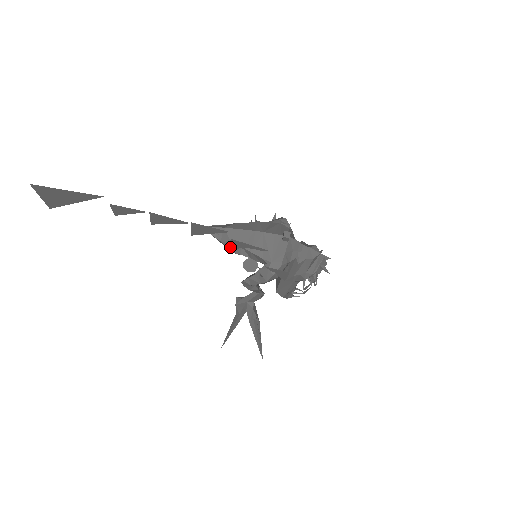
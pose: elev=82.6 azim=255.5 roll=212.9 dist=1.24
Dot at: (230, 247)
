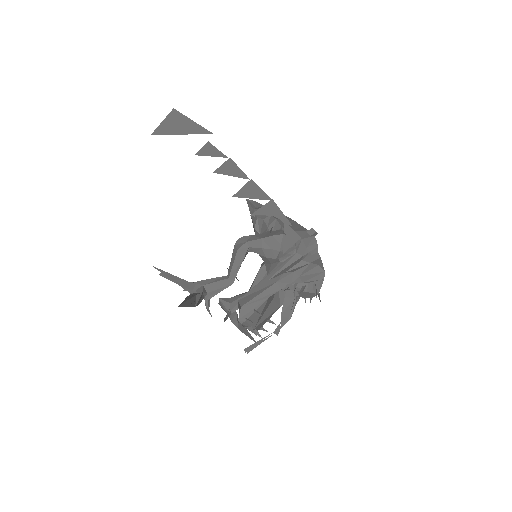
Dot at: (259, 212)
